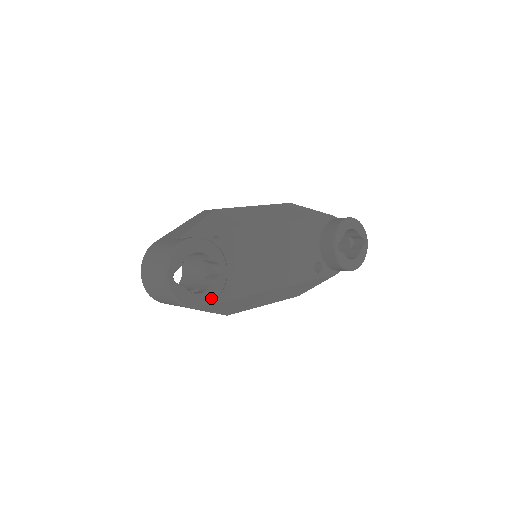
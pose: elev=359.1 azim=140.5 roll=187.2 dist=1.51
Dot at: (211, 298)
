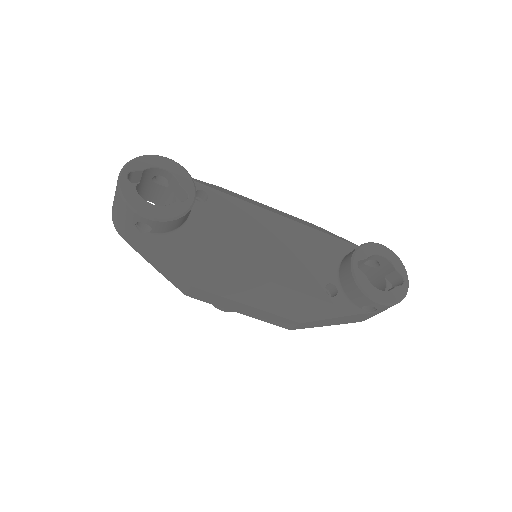
Dot at: (161, 215)
